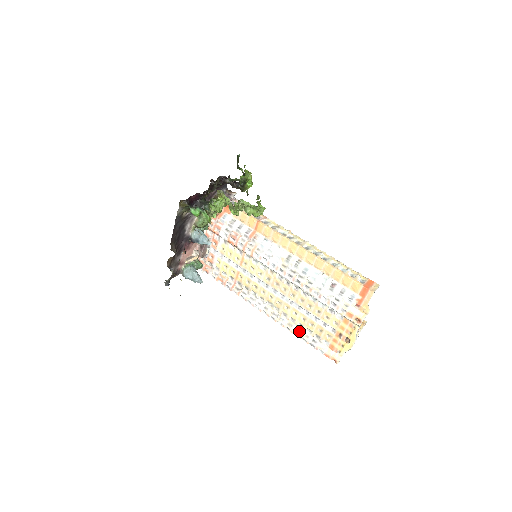
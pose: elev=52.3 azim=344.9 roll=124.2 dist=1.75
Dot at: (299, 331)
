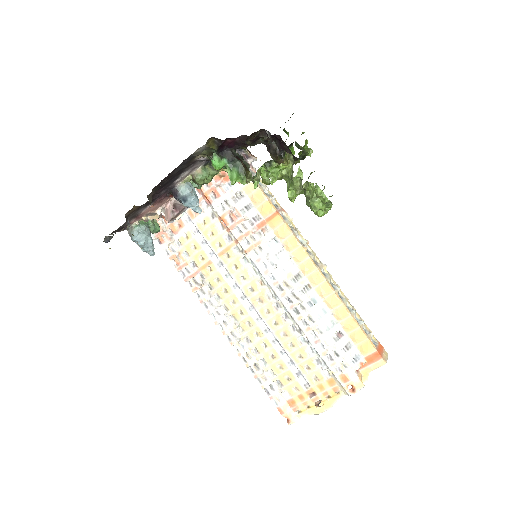
Dot at: (257, 368)
